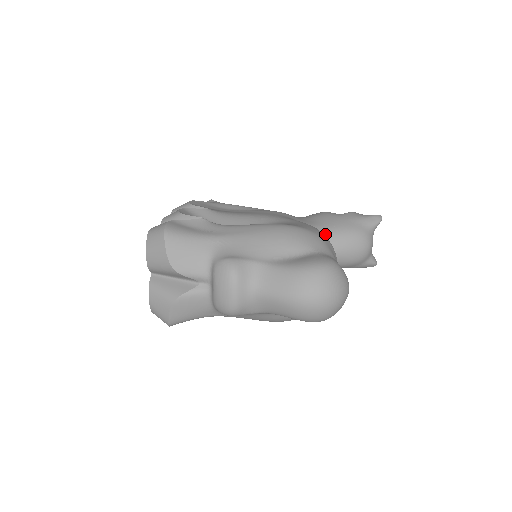
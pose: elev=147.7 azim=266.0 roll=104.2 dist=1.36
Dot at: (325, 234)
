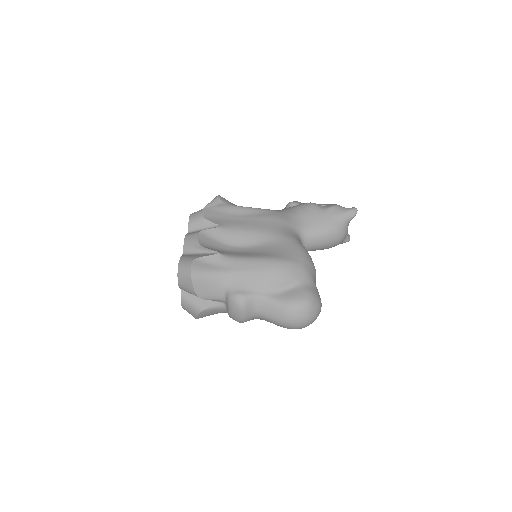
Dot at: (310, 234)
